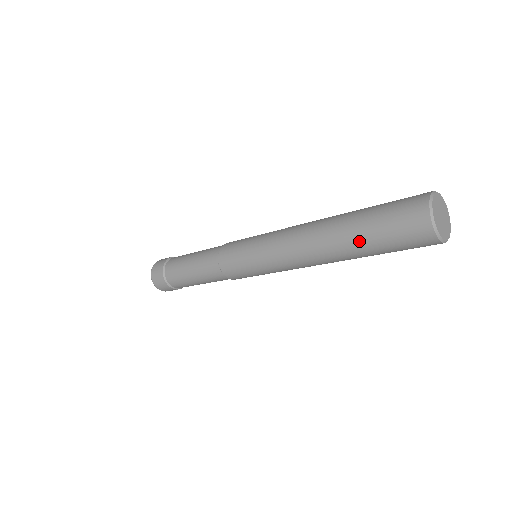
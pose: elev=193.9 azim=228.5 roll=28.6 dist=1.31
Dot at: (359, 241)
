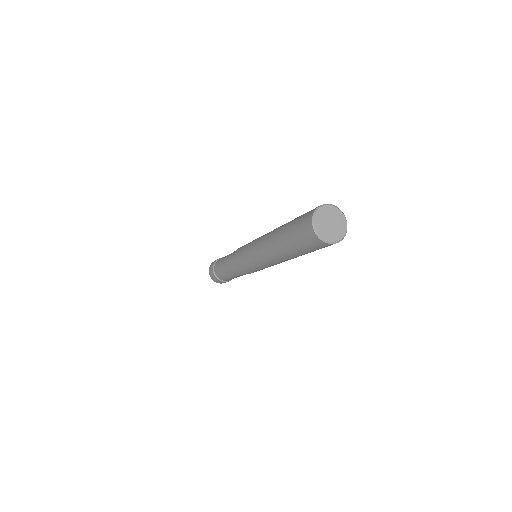
Dot at: (286, 227)
